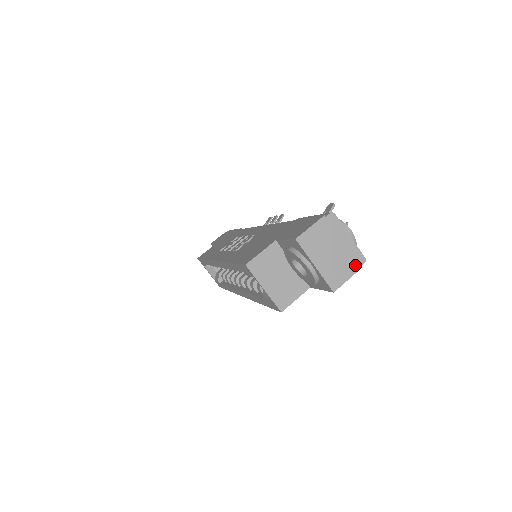
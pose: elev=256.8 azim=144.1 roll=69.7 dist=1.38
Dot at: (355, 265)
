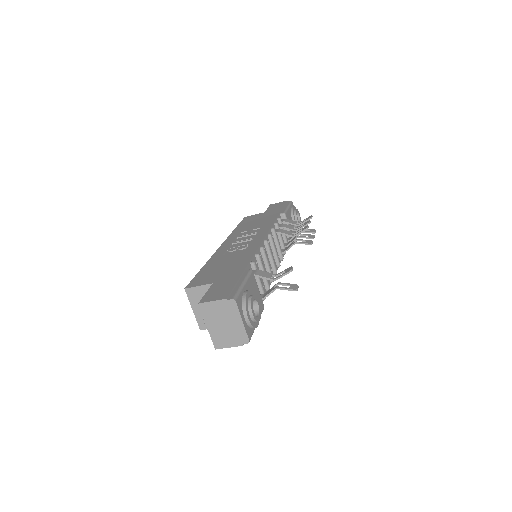
Dot at: (239, 341)
